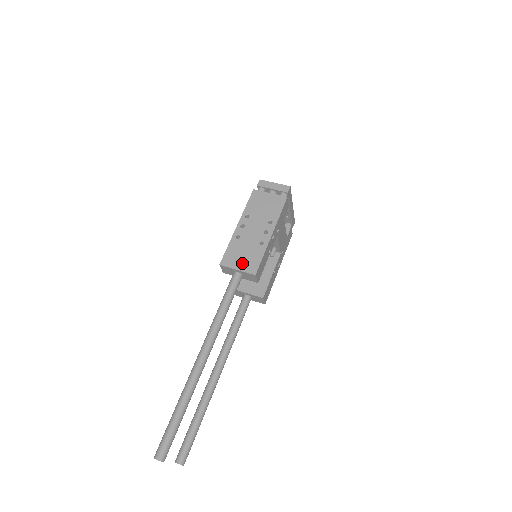
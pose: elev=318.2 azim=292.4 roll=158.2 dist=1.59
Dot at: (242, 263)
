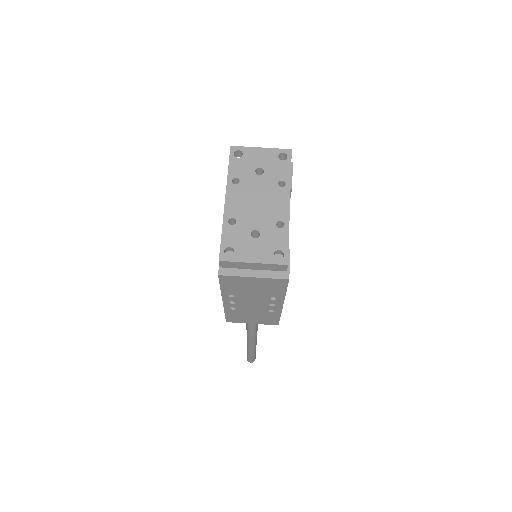
Dot at: (255, 321)
